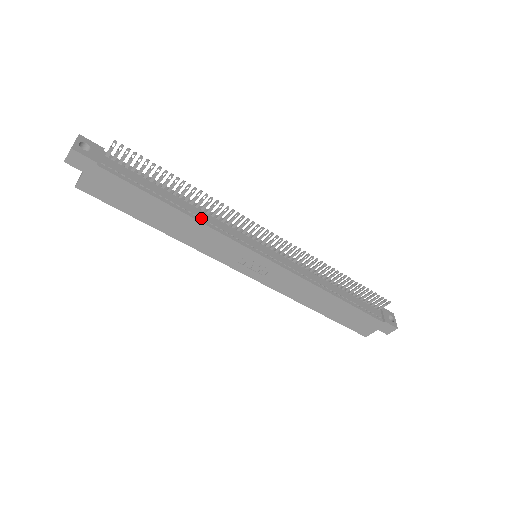
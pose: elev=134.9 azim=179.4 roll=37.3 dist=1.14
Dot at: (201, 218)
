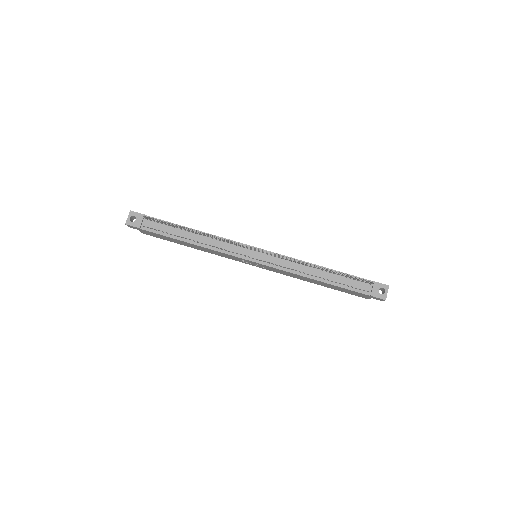
Dot at: (207, 244)
